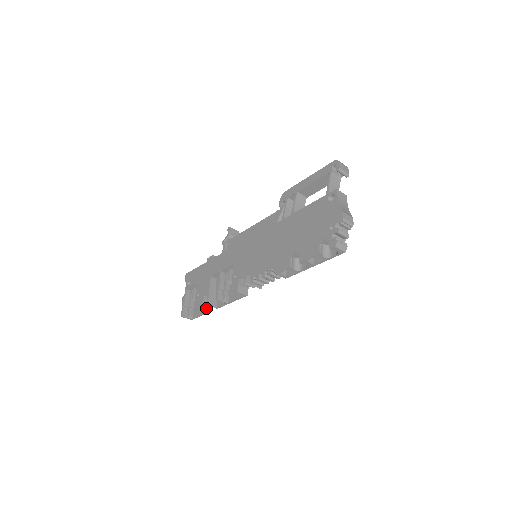
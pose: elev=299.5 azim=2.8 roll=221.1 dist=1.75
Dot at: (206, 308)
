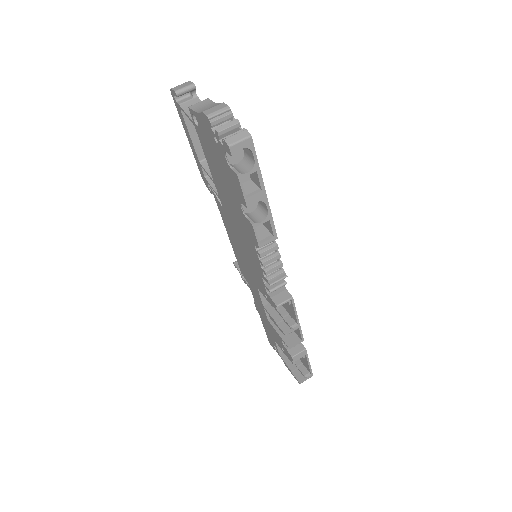
Dot at: (297, 352)
